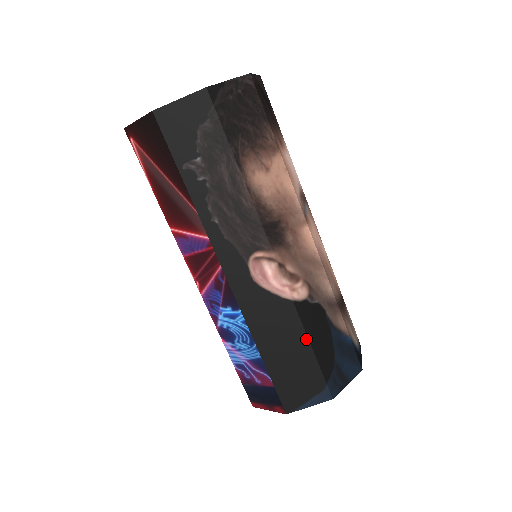
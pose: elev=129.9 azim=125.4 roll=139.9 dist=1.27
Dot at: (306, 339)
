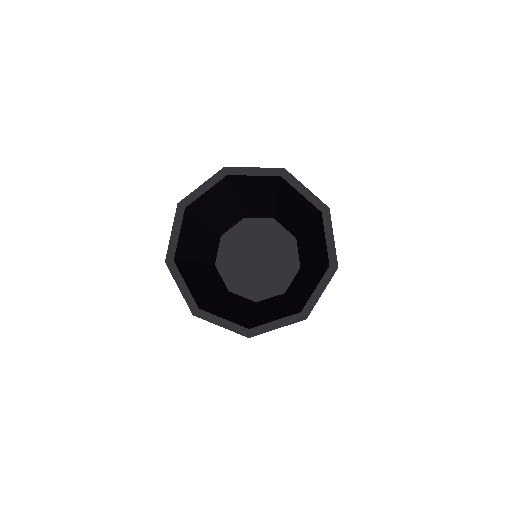
Dot at: occluded
